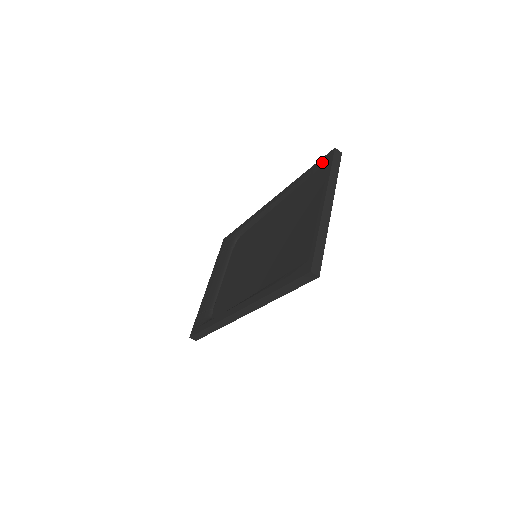
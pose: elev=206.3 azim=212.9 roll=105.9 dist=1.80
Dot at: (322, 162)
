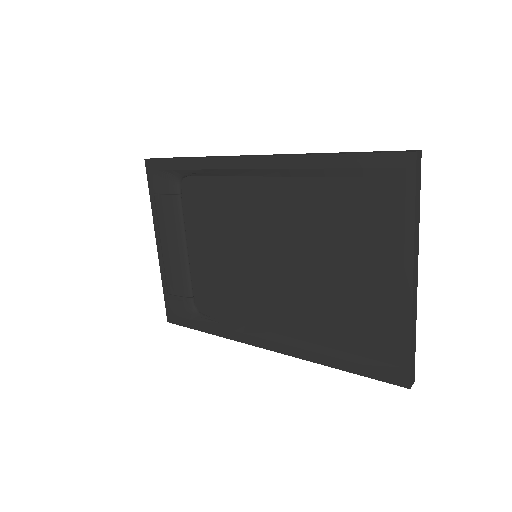
Dot at: (386, 167)
